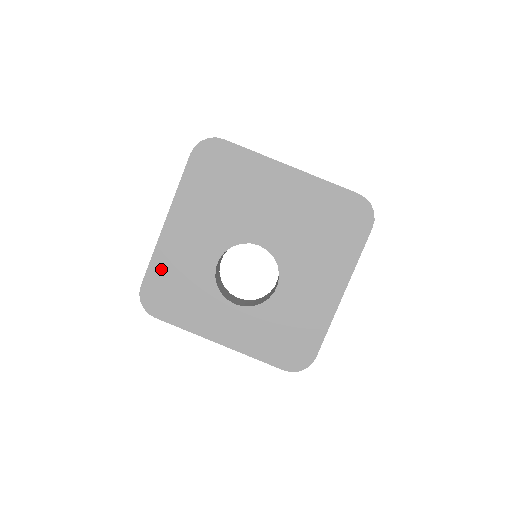
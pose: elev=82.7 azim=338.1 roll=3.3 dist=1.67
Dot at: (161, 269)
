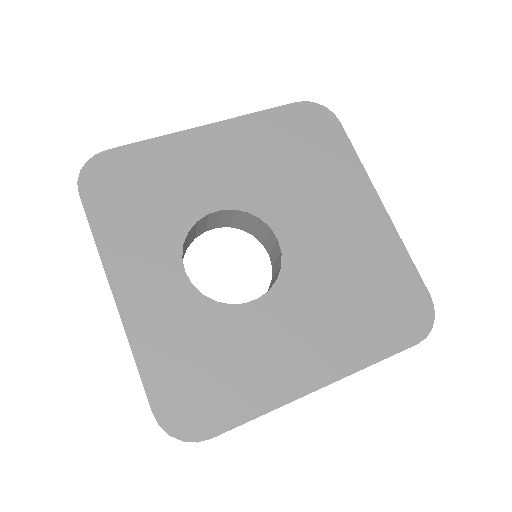
Dot at: (149, 157)
